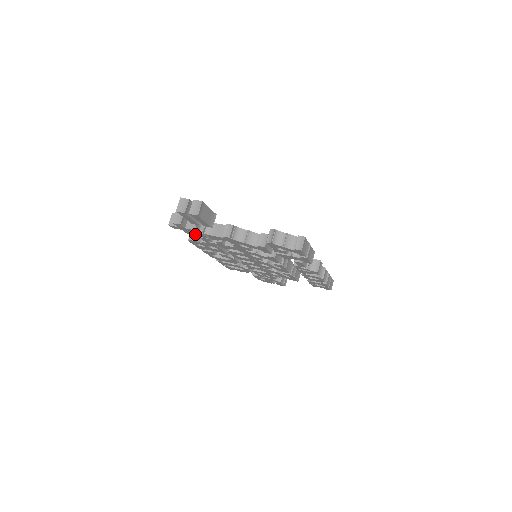
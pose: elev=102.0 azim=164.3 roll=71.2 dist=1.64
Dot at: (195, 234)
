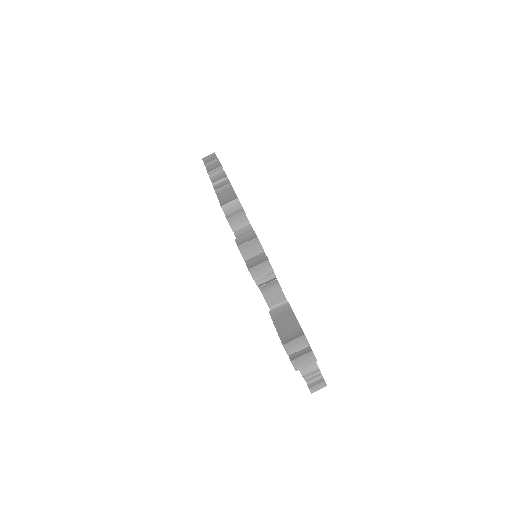
Dot at: (238, 217)
